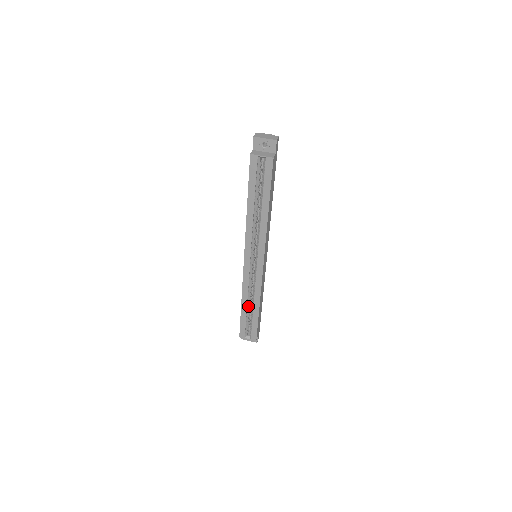
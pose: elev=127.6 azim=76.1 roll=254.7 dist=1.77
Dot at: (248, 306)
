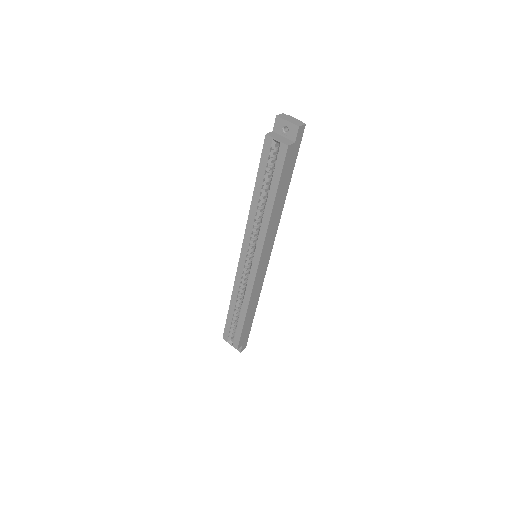
Dot at: (236, 308)
